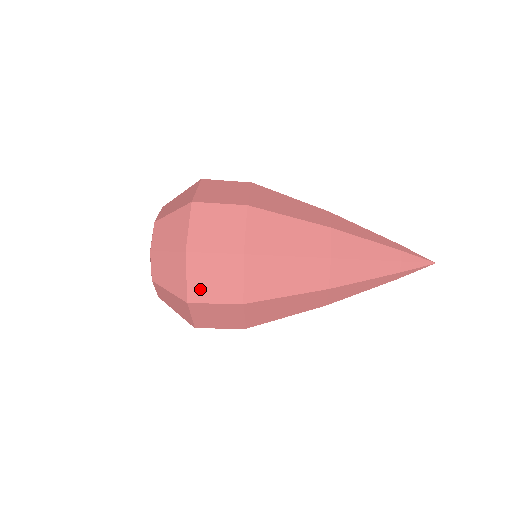
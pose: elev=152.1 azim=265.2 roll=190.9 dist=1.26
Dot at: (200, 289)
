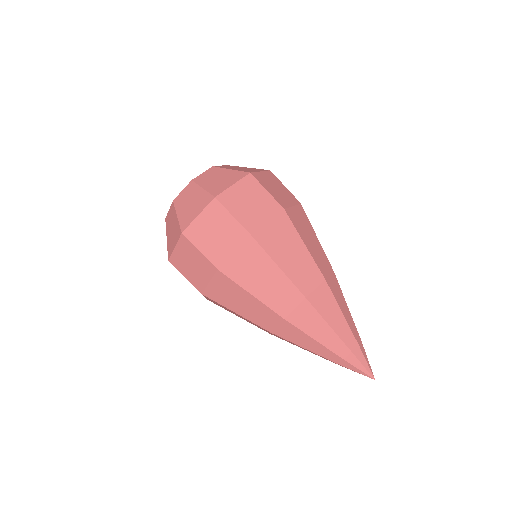
Dot at: (199, 231)
